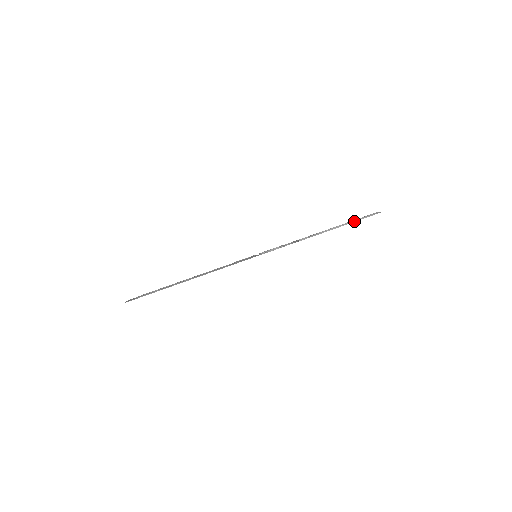
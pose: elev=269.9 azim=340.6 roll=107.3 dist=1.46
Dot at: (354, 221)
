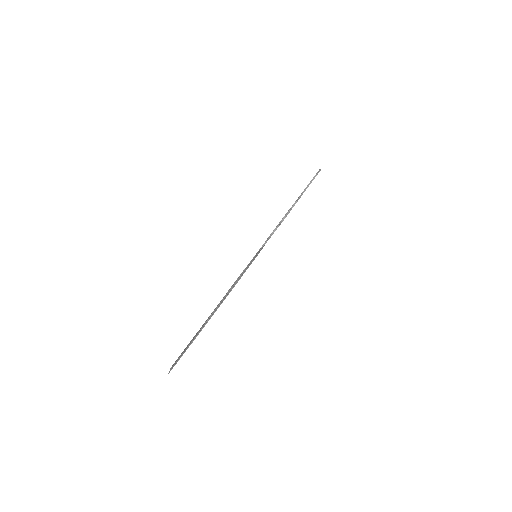
Dot at: (316, 175)
